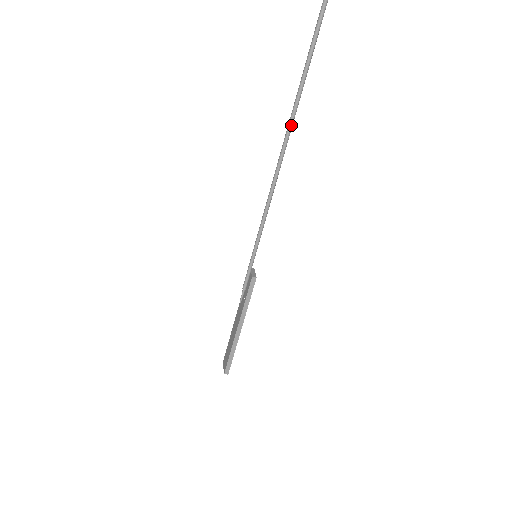
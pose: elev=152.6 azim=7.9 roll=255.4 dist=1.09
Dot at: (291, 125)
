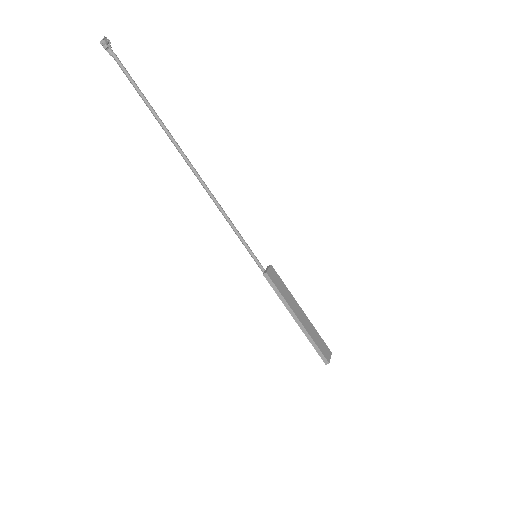
Dot at: (181, 154)
